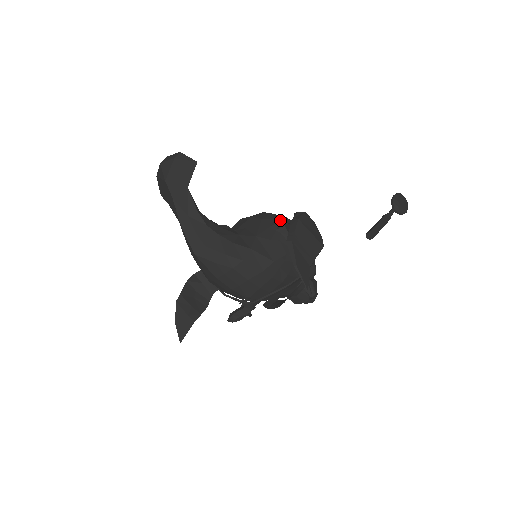
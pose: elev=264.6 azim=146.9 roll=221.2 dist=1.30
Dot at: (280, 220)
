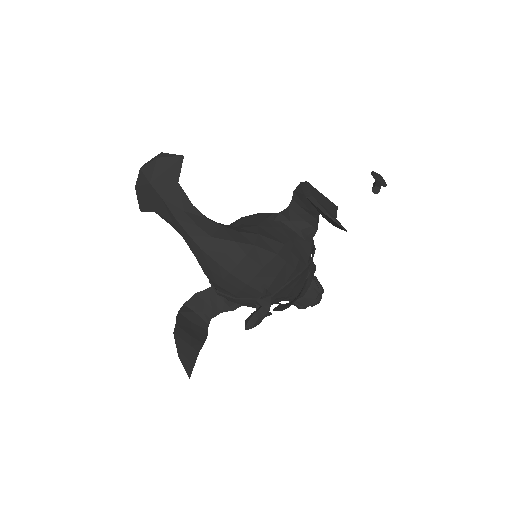
Dot at: (273, 213)
